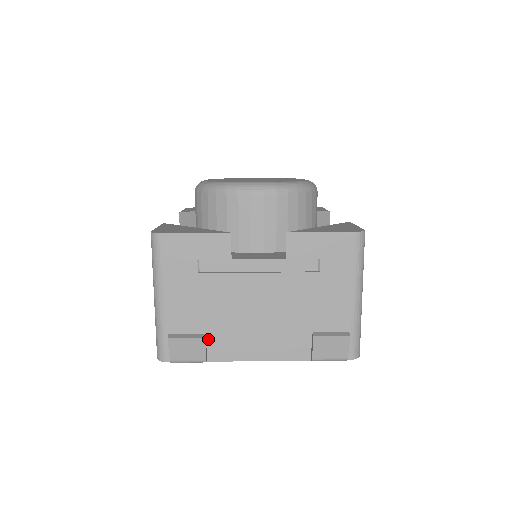
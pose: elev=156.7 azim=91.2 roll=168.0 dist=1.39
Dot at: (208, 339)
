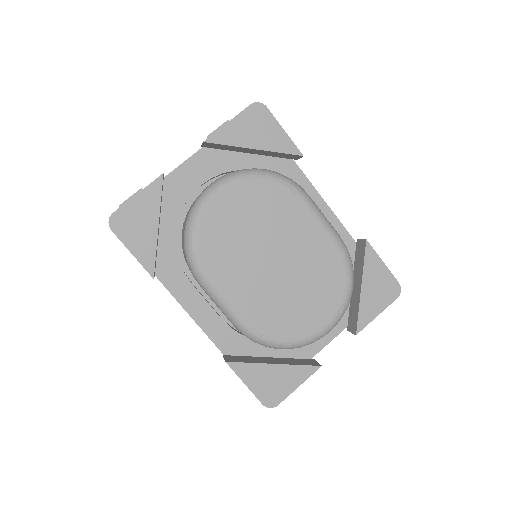
Dot at: occluded
